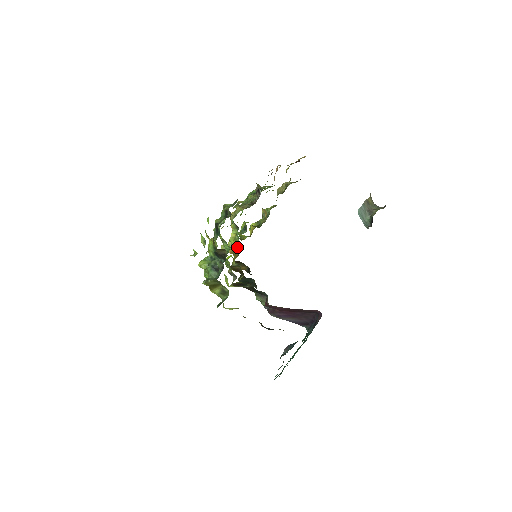
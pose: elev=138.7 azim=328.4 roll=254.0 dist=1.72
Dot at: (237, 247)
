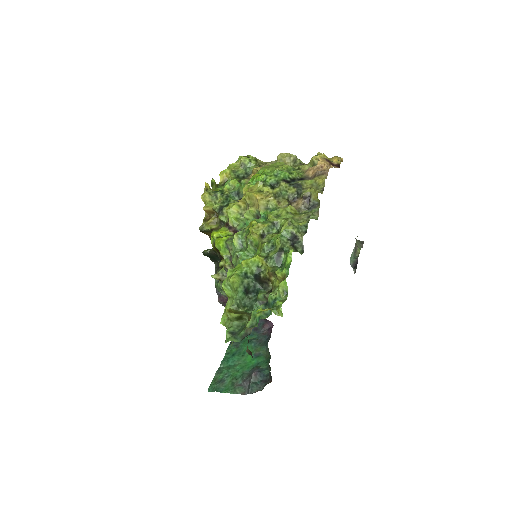
Dot at: (236, 230)
